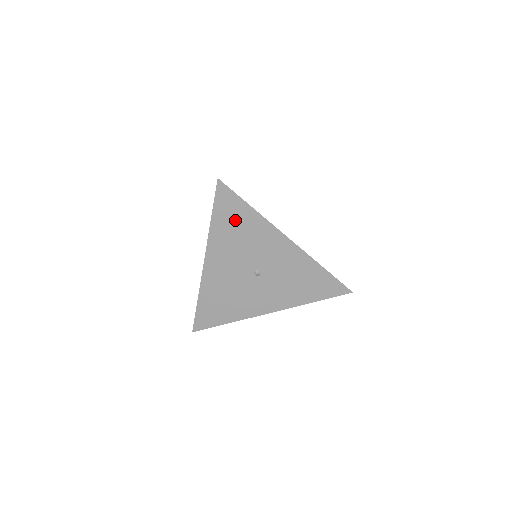
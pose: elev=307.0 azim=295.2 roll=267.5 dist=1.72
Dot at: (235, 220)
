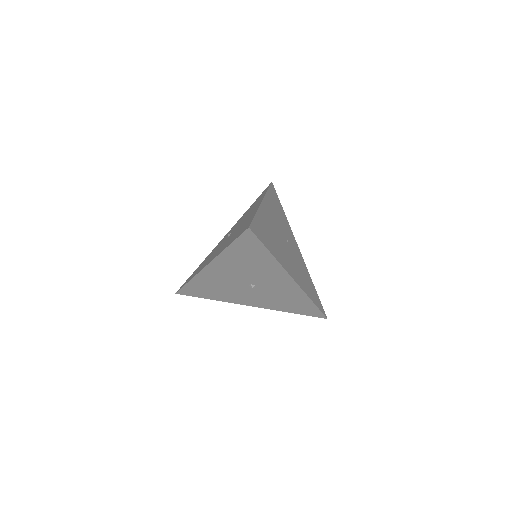
Dot at: (250, 255)
